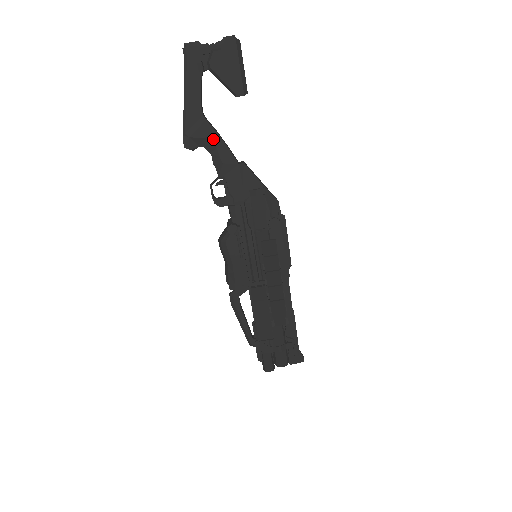
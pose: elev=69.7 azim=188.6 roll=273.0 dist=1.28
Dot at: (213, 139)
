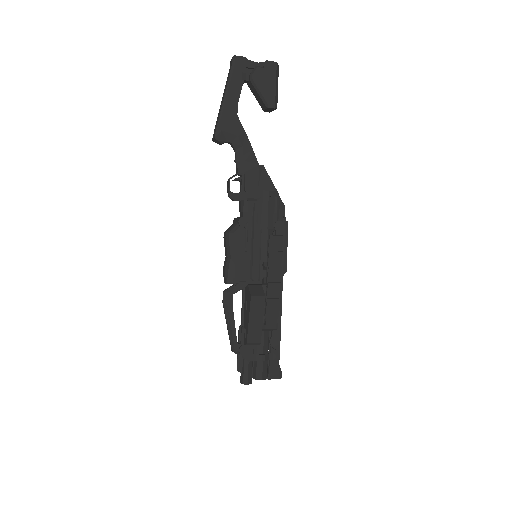
Dot at: (241, 138)
